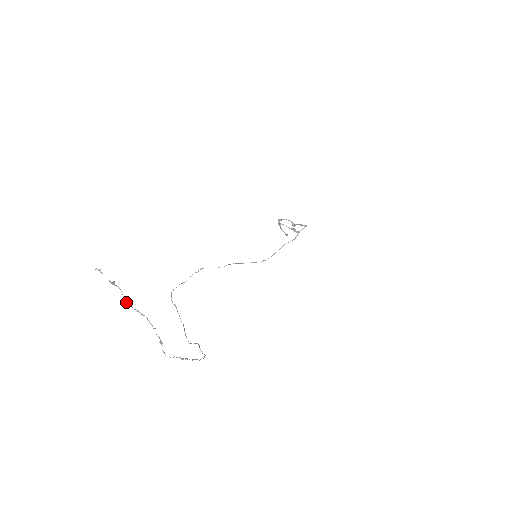
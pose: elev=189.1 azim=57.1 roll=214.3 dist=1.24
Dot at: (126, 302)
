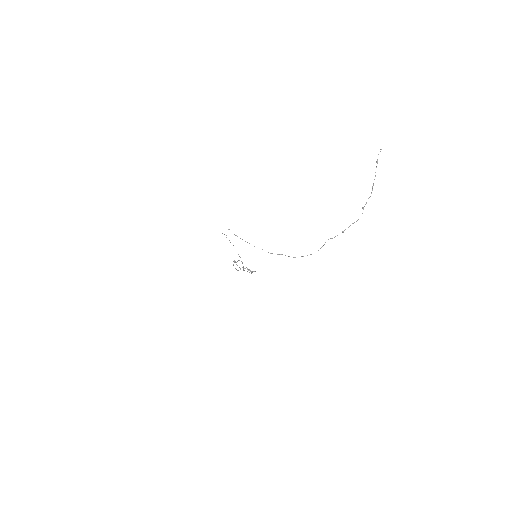
Dot at: occluded
